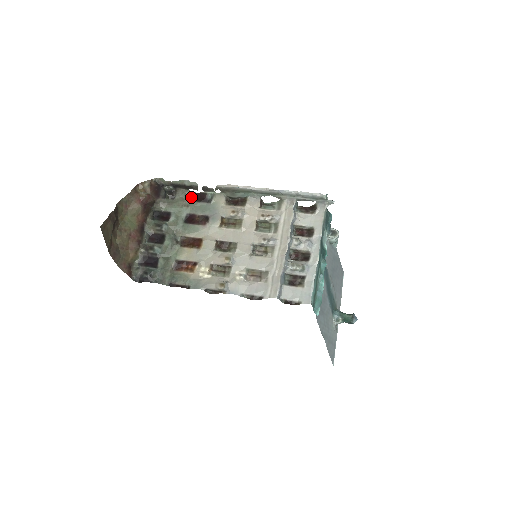
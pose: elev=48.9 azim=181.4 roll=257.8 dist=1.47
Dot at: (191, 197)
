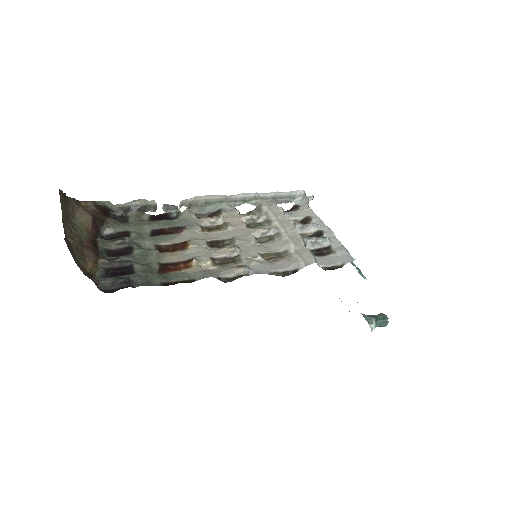
Dot at: (149, 219)
